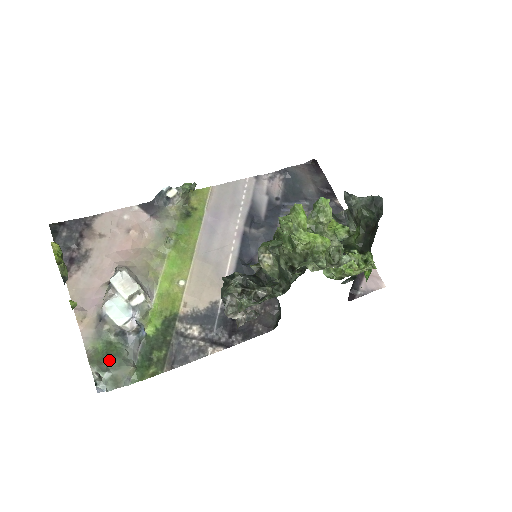
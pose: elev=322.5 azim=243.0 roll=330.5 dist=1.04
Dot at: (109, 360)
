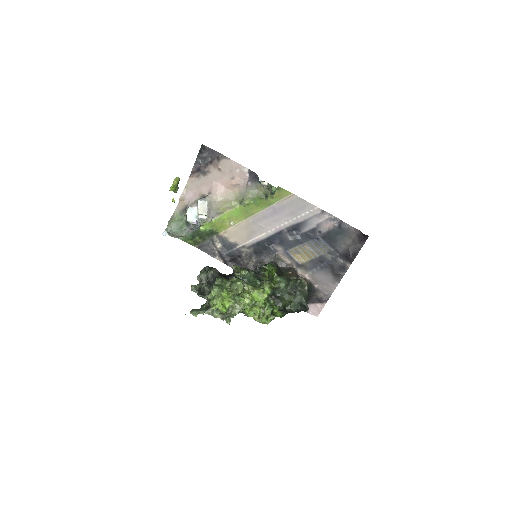
Dot at: (175, 228)
